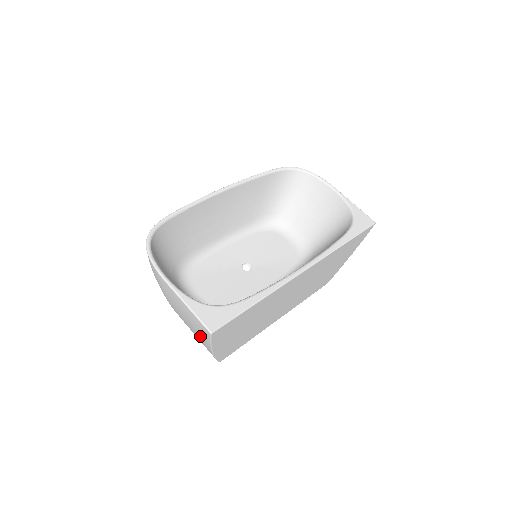
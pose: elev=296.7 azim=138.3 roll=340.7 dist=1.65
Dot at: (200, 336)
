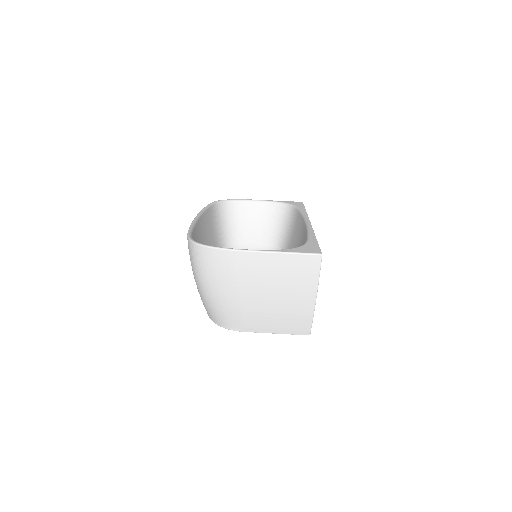
Dot at: (300, 290)
